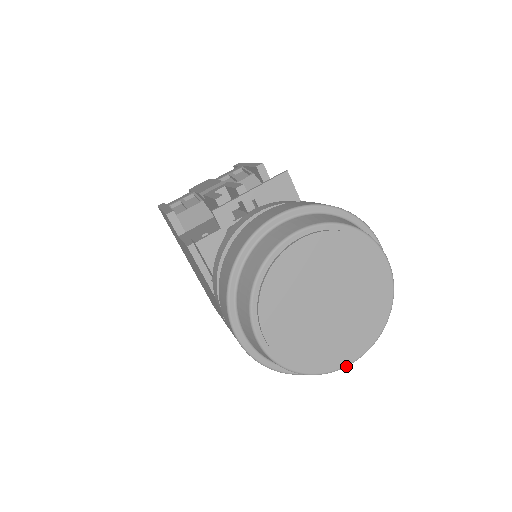
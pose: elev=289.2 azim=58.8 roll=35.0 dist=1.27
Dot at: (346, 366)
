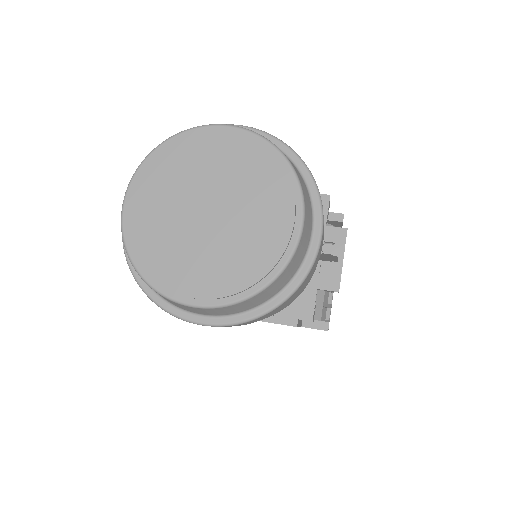
Dot at: (299, 235)
